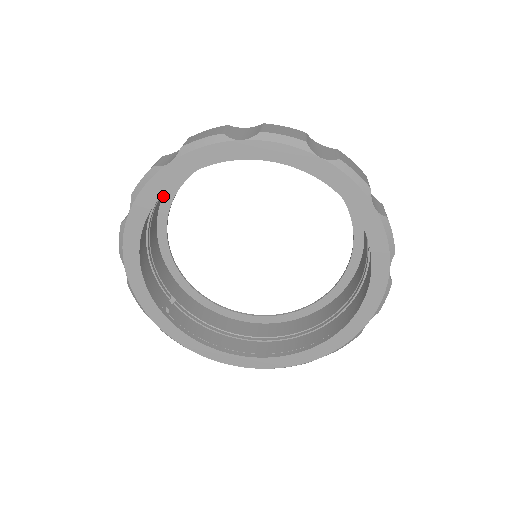
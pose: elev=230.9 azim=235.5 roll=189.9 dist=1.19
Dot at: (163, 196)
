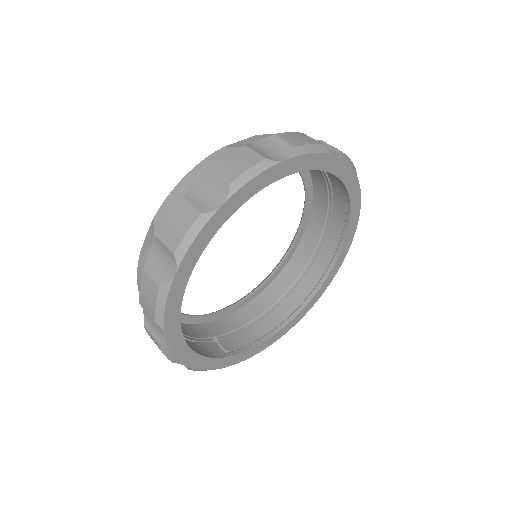
Dot at: occluded
